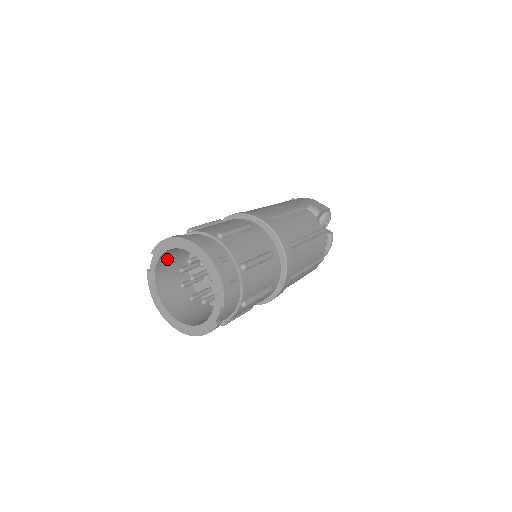
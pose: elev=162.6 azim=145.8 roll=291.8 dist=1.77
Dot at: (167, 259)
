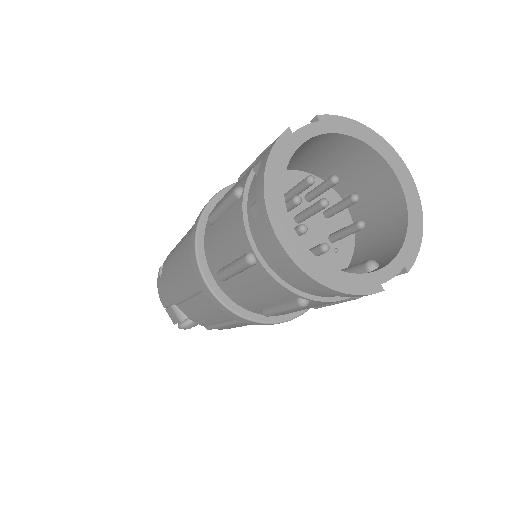
Dot at: (305, 146)
